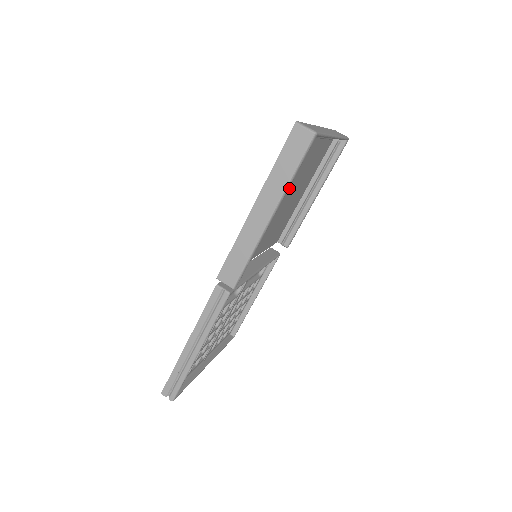
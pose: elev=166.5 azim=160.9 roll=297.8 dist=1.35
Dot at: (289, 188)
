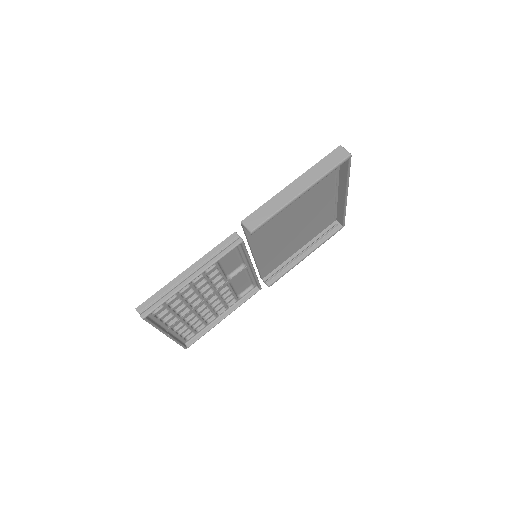
Dot at: (304, 214)
